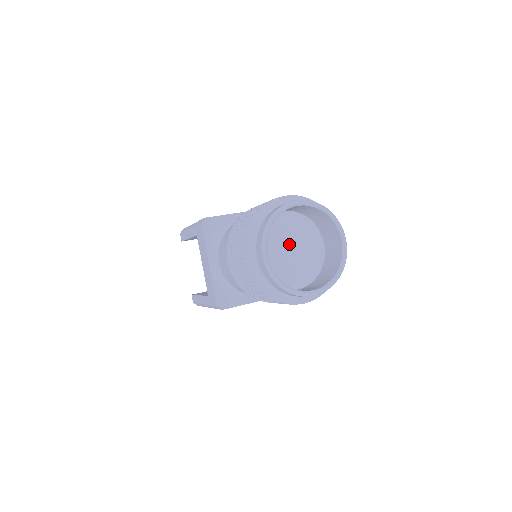
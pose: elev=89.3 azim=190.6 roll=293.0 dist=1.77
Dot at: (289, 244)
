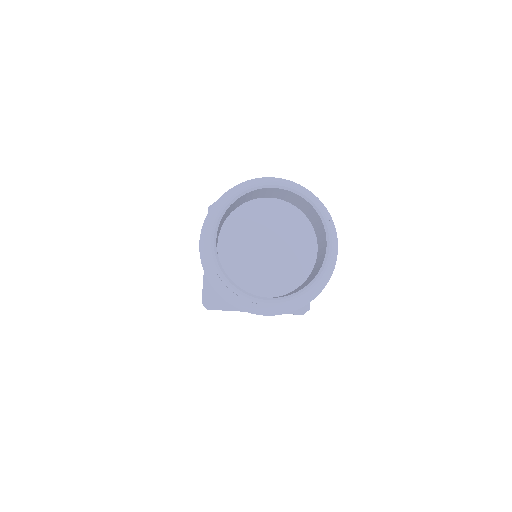
Dot at: (268, 239)
